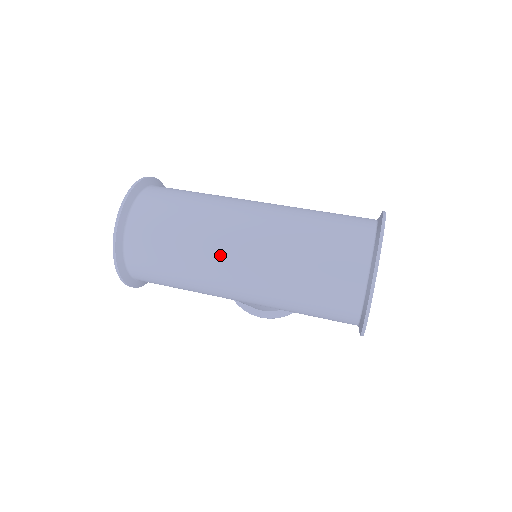
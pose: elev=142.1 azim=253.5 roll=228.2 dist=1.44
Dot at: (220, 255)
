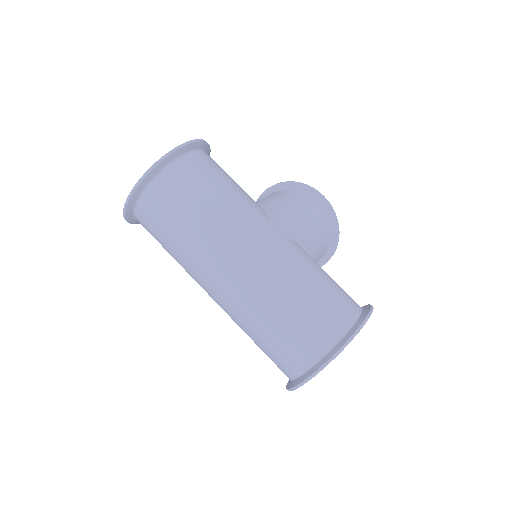
Dot at: (202, 278)
